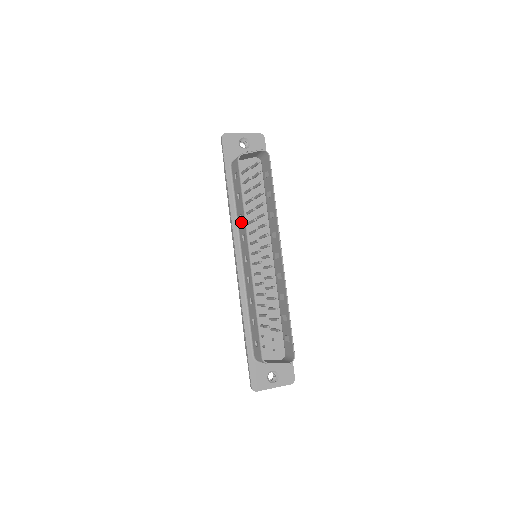
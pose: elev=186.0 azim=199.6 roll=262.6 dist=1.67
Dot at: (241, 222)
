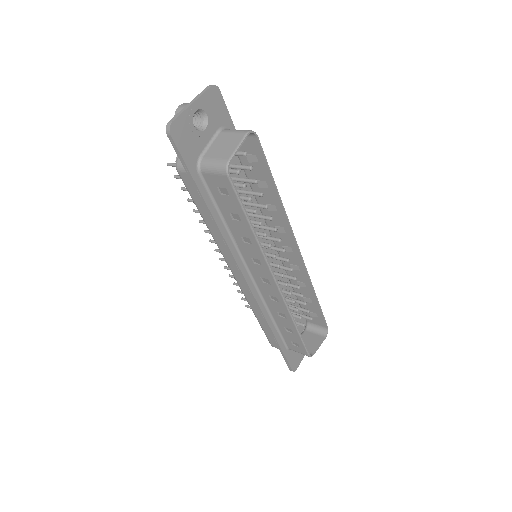
Dot at: (247, 246)
